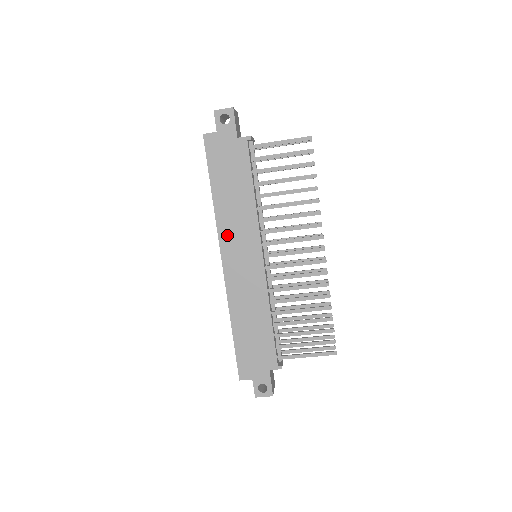
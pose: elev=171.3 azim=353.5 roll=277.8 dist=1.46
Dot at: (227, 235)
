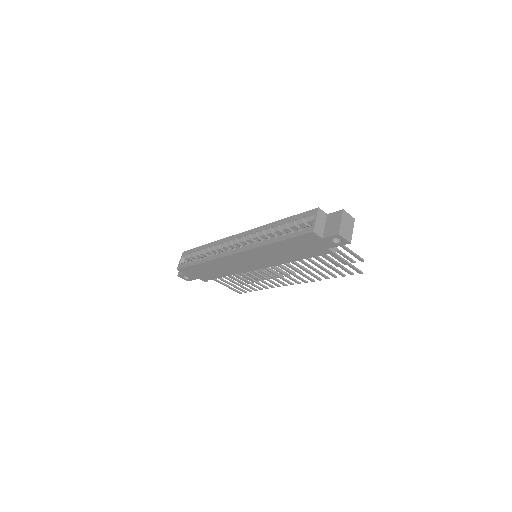
Dot at: (253, 254)
